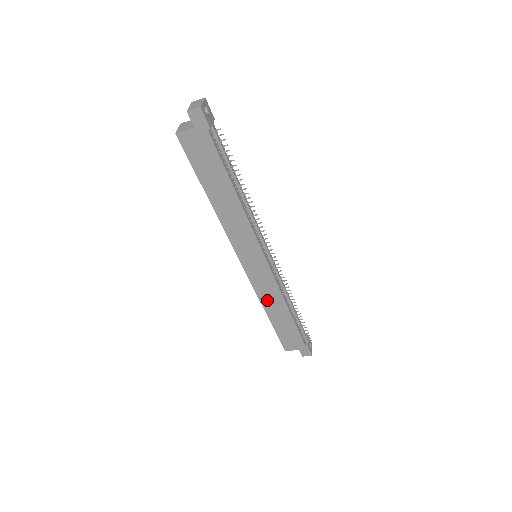
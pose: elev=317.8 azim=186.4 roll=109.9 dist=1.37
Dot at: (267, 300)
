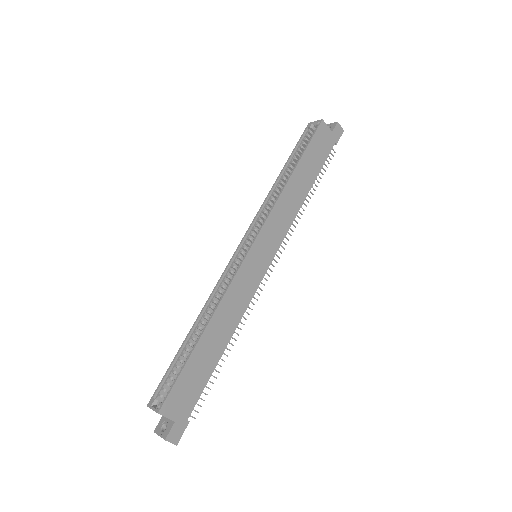
Dot at: (225, 309)
